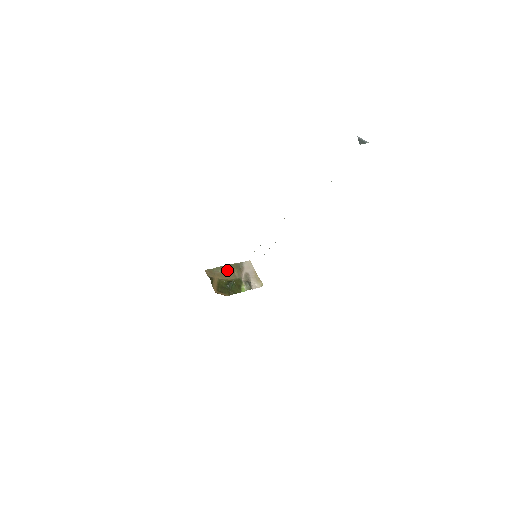
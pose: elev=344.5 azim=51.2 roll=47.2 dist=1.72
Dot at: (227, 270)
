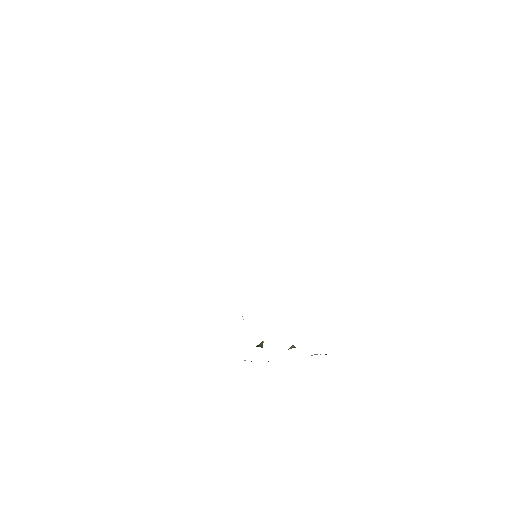
Dot at: occluded
